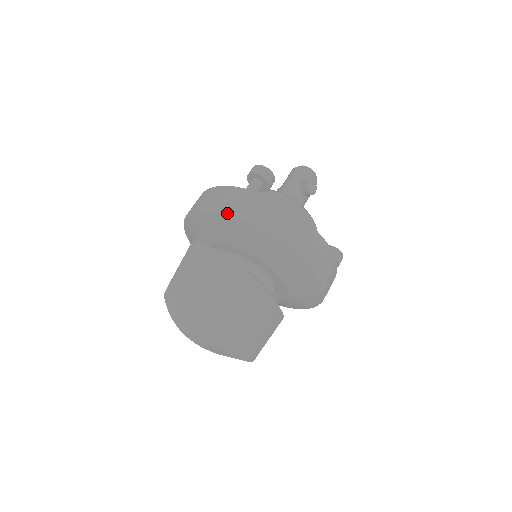
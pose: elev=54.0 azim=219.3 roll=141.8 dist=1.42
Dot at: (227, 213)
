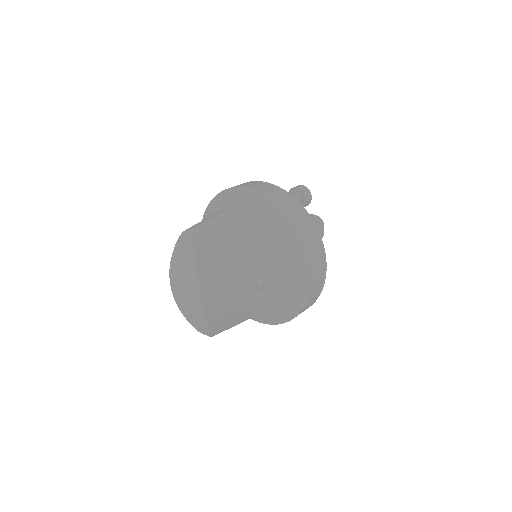
Dot at: (270, 200)
